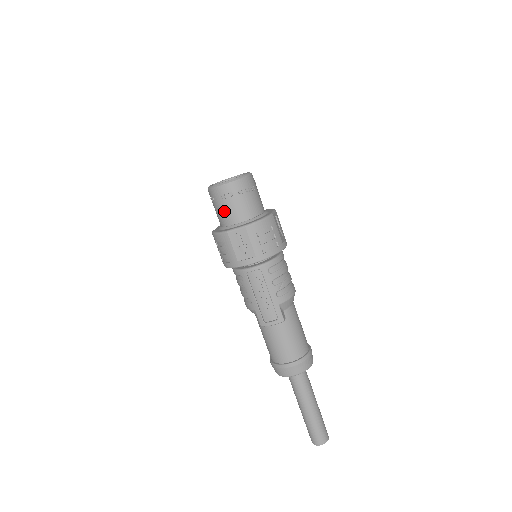
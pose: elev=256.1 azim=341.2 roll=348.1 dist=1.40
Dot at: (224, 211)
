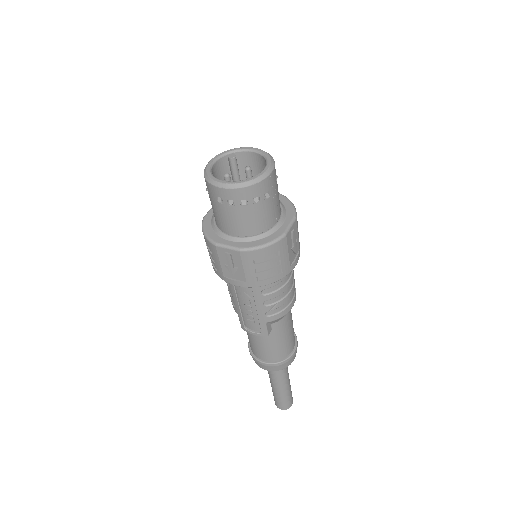
Dot at: (218, 214)
